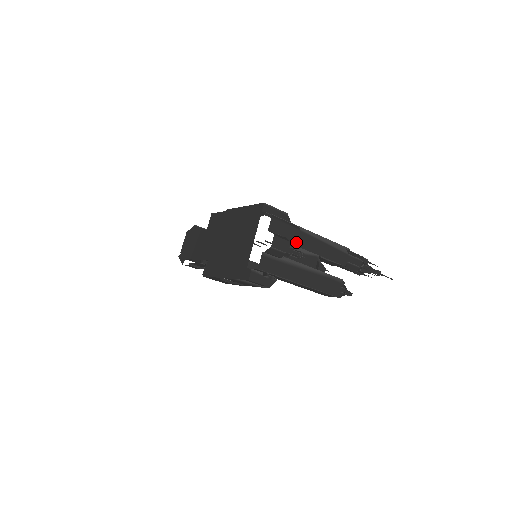
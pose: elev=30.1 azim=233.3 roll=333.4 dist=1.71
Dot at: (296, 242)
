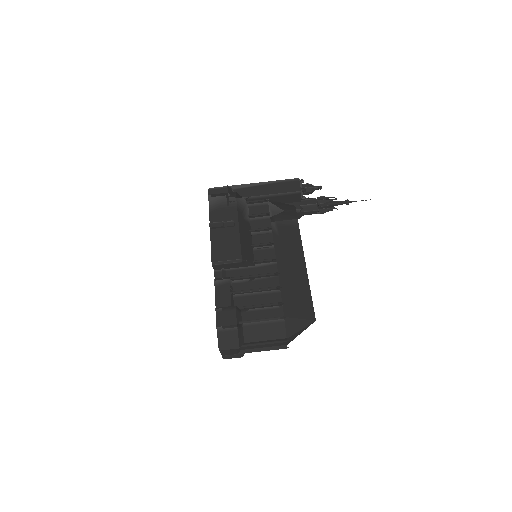
Dot at: occluded
